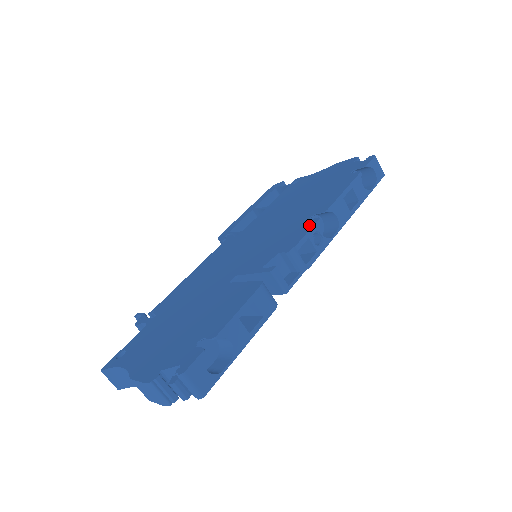
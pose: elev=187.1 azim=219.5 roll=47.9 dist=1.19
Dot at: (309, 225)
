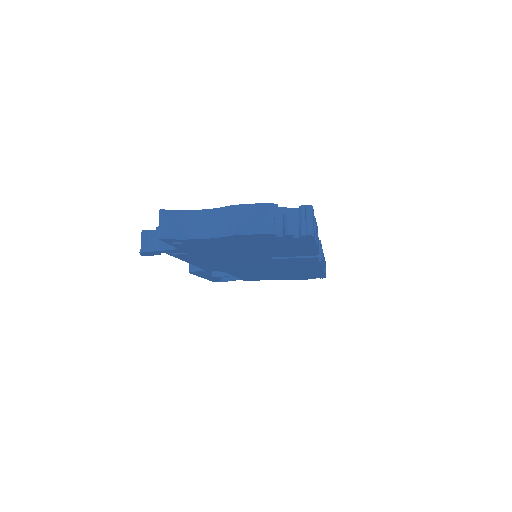
Dot at: occluded
